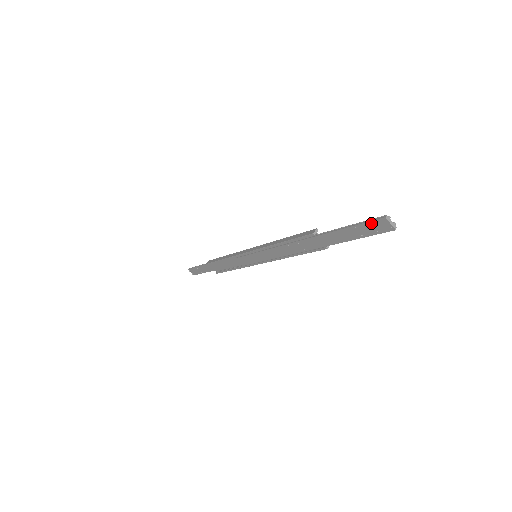
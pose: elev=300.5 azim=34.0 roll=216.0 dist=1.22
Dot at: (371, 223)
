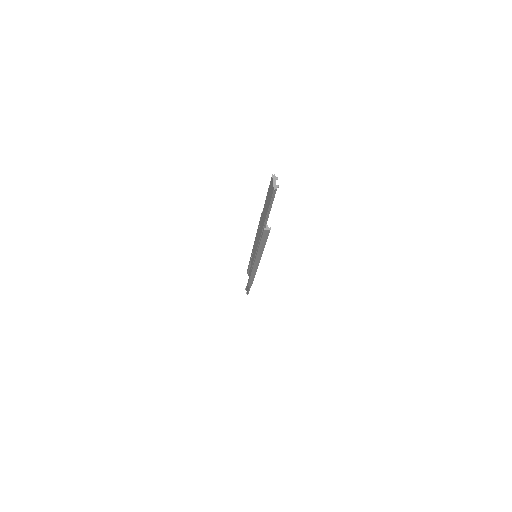
Dot at: (270, 185)
